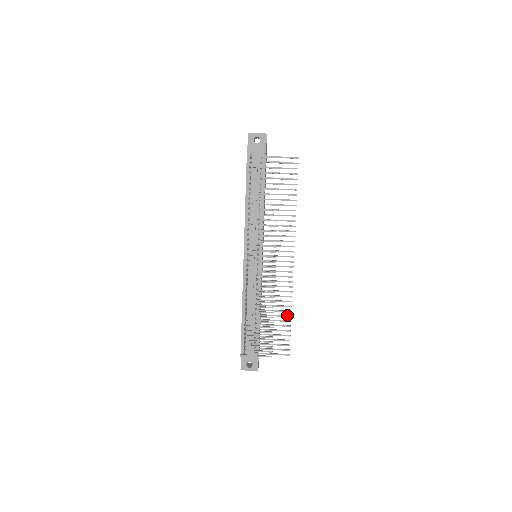
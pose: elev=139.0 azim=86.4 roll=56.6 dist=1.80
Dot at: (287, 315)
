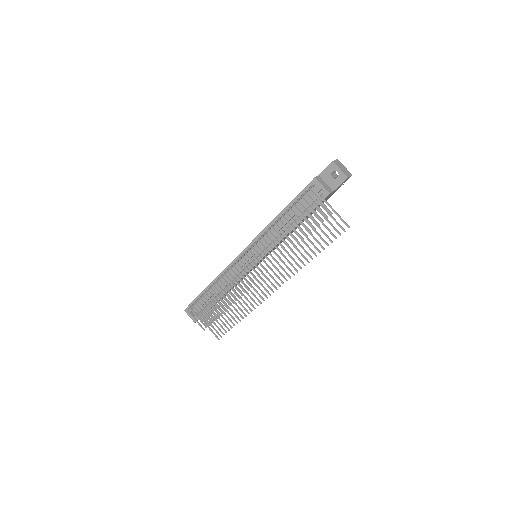
Dot at: occluded
